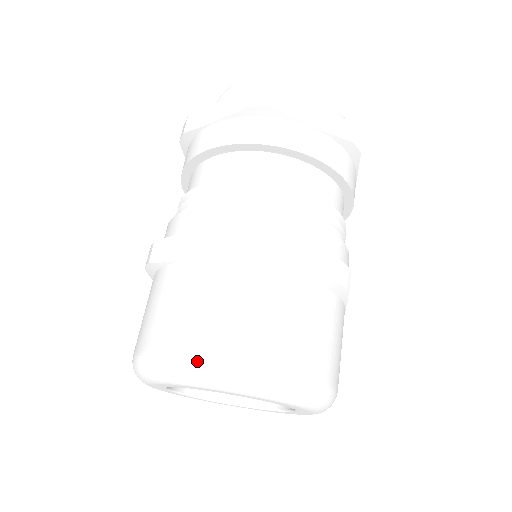
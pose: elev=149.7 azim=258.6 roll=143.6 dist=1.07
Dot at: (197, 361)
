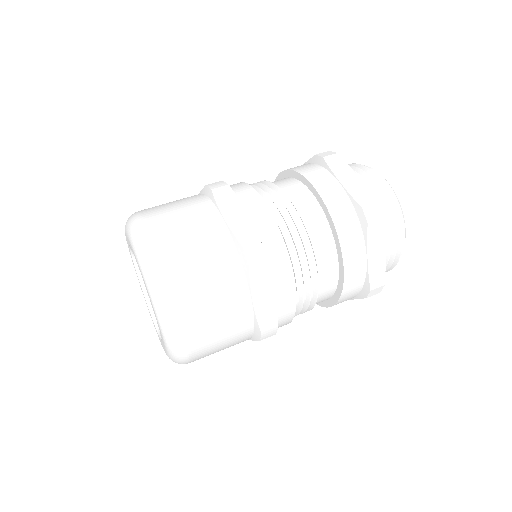
Dot at: (136, 214)
